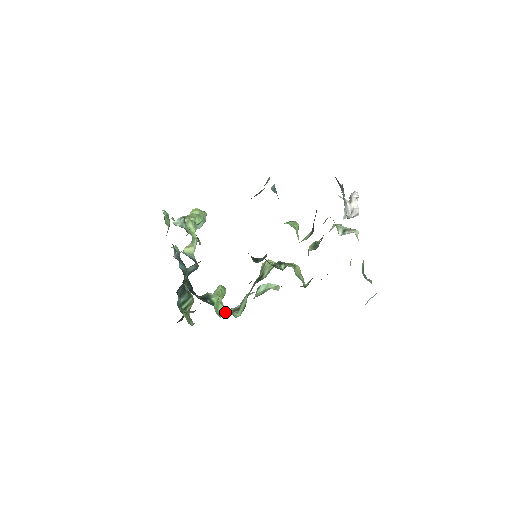
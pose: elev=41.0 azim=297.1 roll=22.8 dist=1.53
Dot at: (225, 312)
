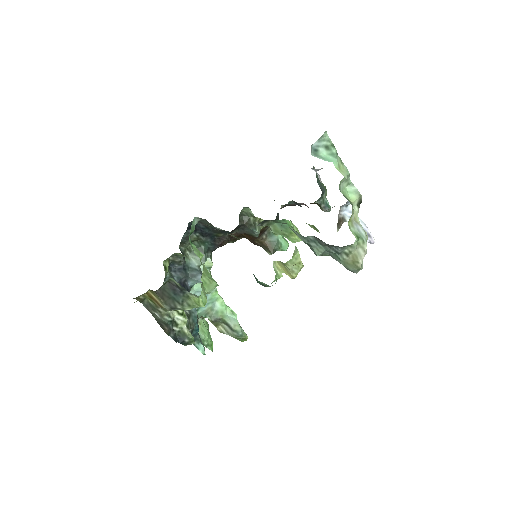
Dot at: occluded
